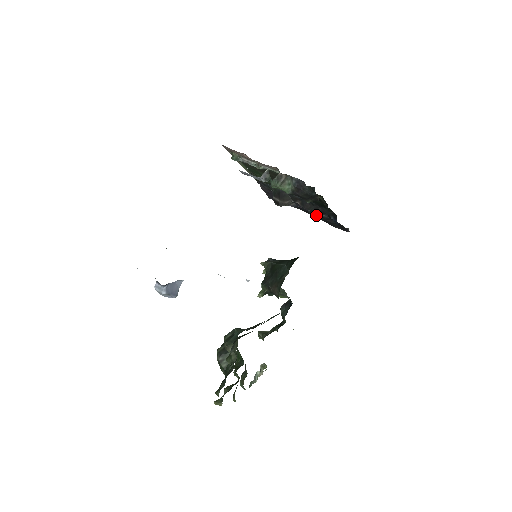
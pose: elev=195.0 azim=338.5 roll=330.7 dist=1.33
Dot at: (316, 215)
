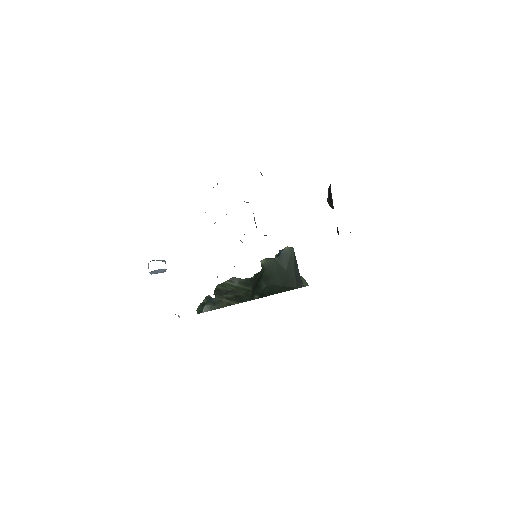
Dot at: occluded
